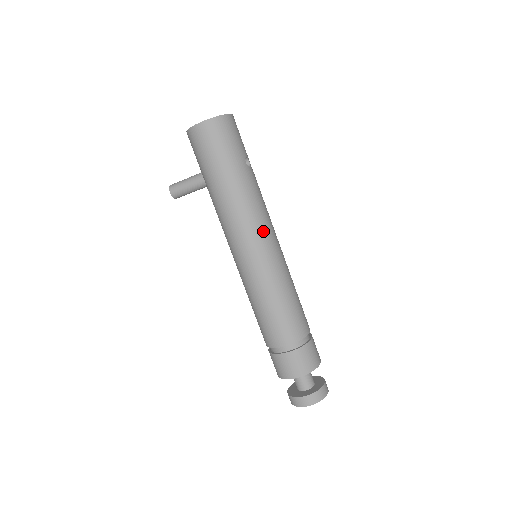
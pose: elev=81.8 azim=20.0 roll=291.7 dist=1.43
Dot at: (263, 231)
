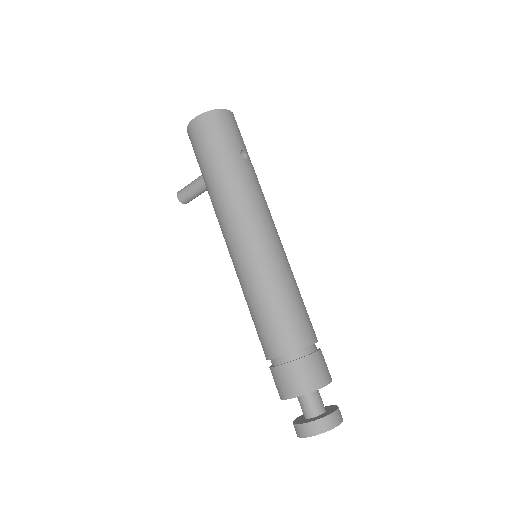
Dot at: (256, 223)
